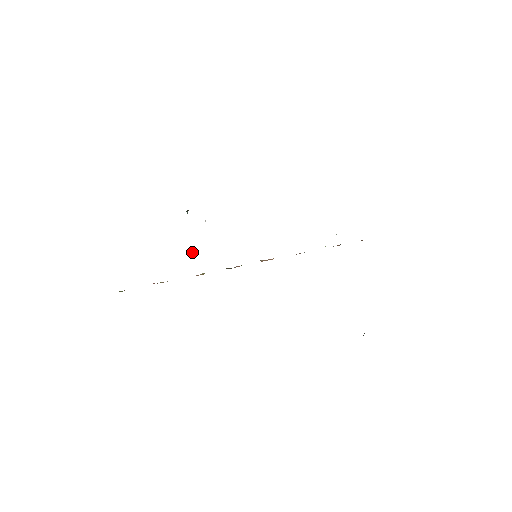
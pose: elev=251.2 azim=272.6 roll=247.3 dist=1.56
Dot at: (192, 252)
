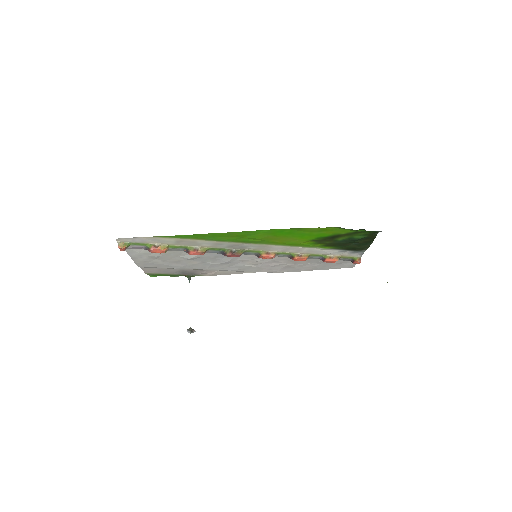
Dot at: (193, 329)
